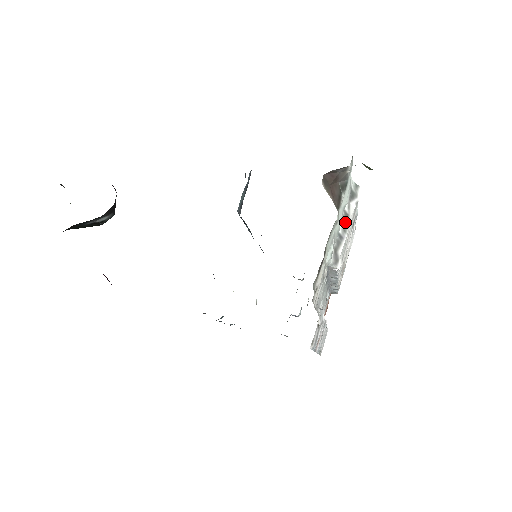
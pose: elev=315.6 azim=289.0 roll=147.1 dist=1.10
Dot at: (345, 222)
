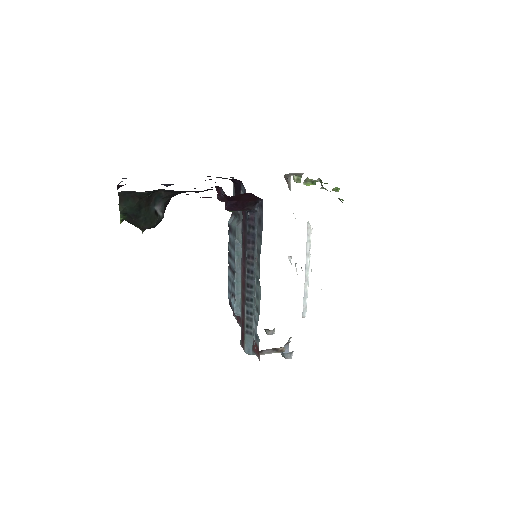
Dot at: occluded
